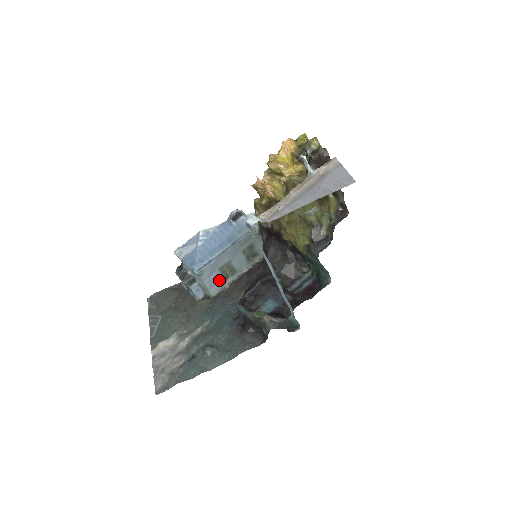
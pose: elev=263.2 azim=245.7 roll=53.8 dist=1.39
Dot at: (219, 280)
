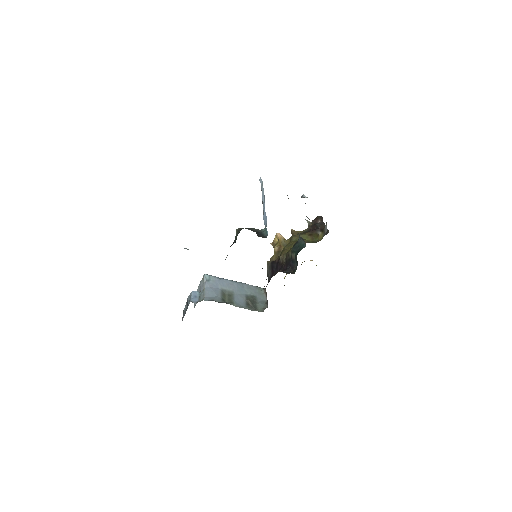
Dot at: (217, 296)
